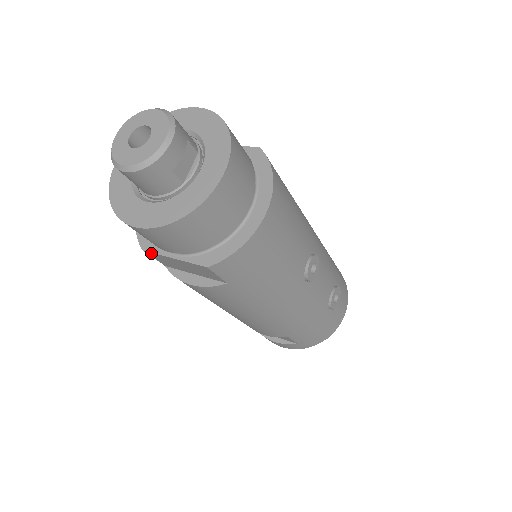
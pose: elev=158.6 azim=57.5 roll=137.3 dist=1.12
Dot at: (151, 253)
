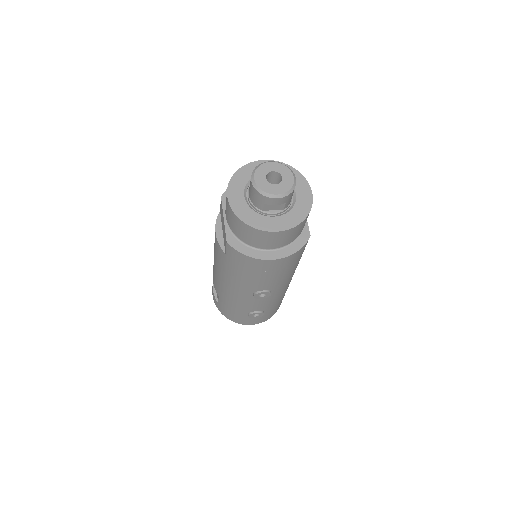
Dot at: (222, 203)
